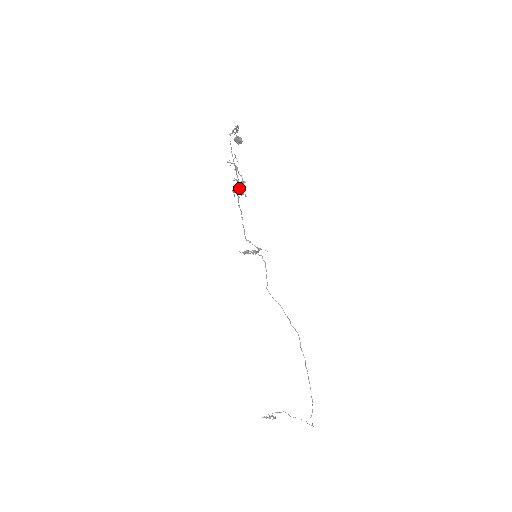
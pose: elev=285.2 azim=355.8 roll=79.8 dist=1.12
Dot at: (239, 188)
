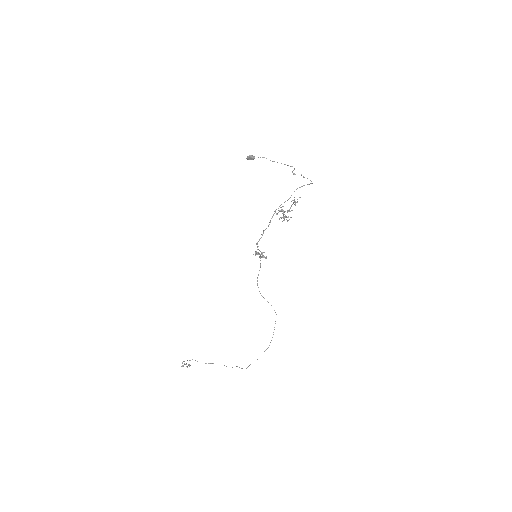
Dot at: occluded
